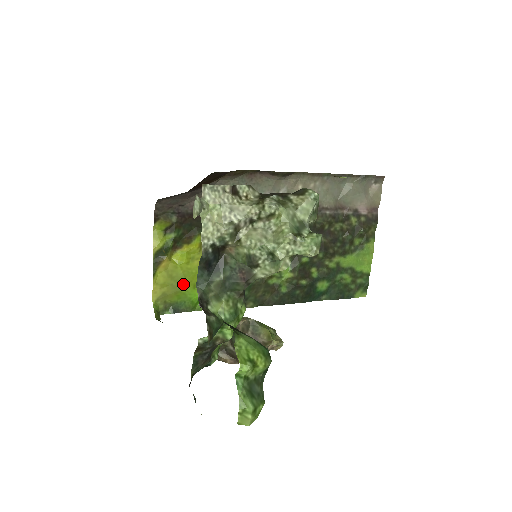
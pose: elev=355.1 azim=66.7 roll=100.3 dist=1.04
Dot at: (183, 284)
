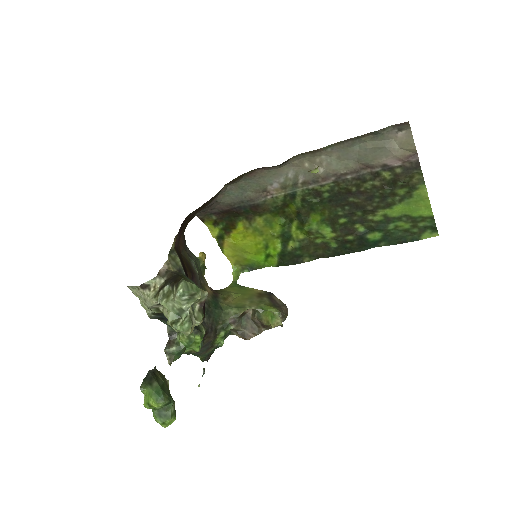
Dot at: (247, 253)
